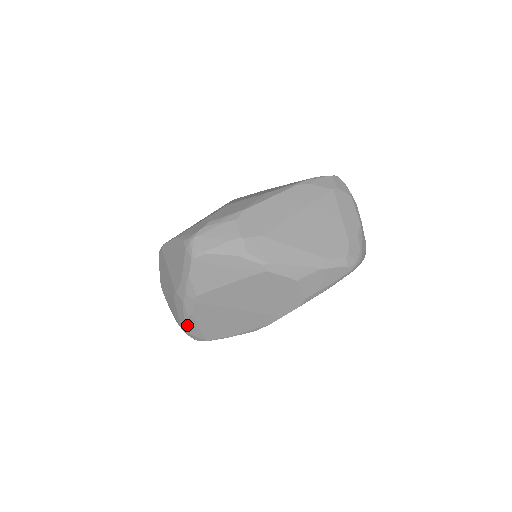
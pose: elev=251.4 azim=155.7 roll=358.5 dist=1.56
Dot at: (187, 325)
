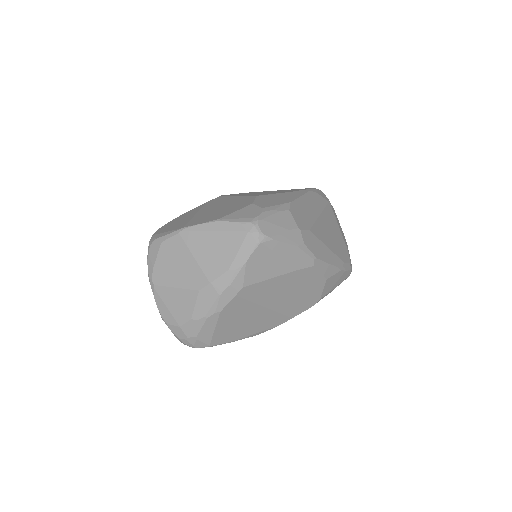
Dot at: (202, 326)
